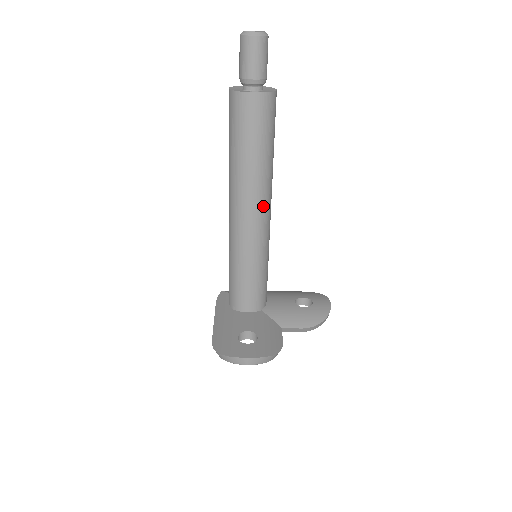
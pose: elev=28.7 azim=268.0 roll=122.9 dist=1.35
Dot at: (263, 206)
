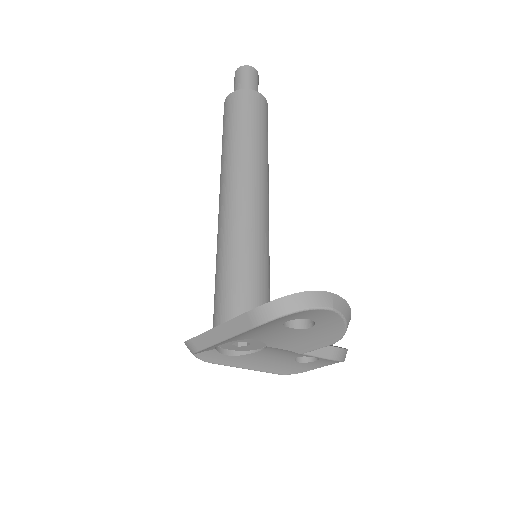
Dot at: (267, 191)
